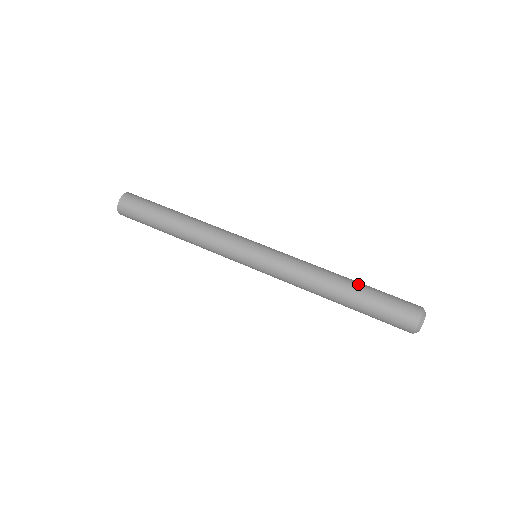
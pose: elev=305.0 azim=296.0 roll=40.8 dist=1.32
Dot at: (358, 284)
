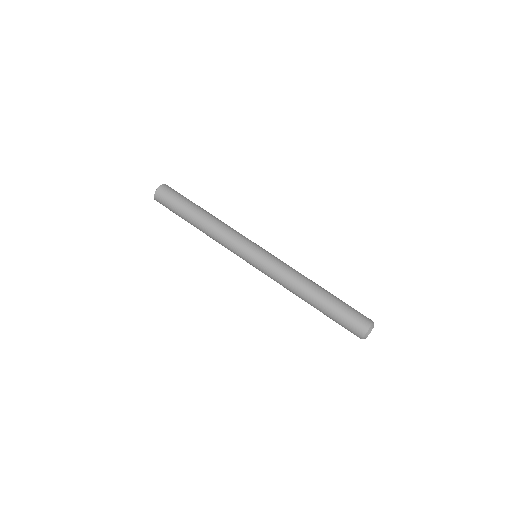
Dot at: (329, 294)
